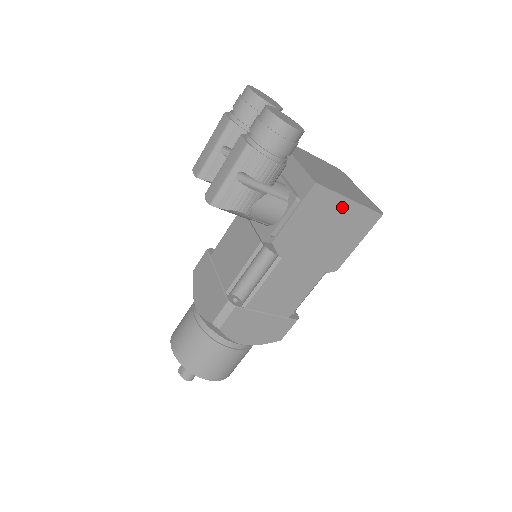
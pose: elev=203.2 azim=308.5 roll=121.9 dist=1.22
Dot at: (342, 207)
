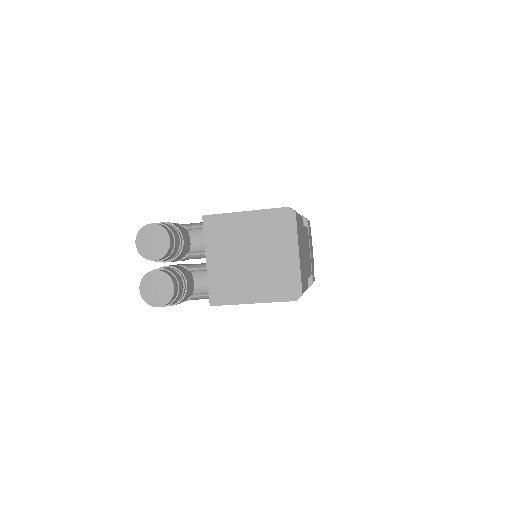
Dot at: occluded
